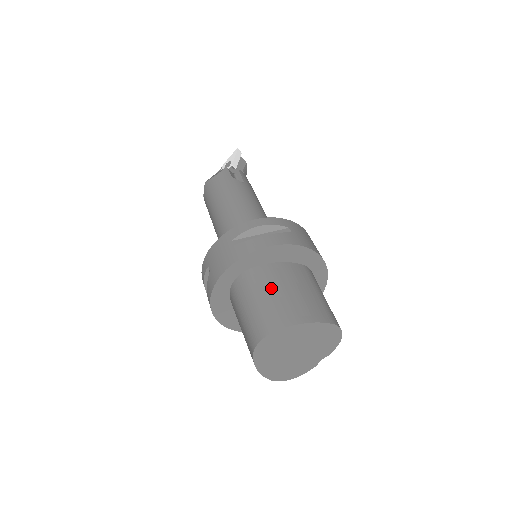
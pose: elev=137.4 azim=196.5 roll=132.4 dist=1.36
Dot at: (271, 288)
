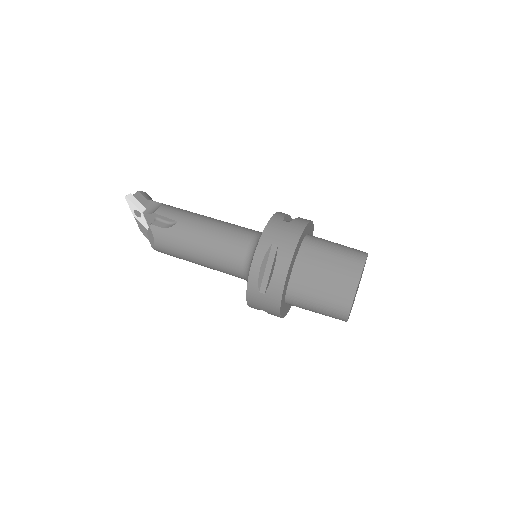
Dot at: (315, 289)
